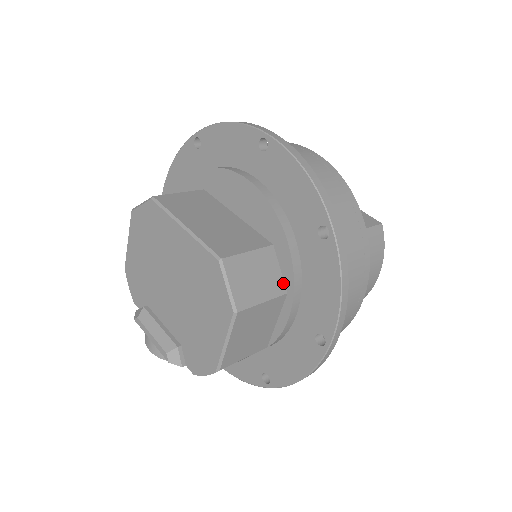
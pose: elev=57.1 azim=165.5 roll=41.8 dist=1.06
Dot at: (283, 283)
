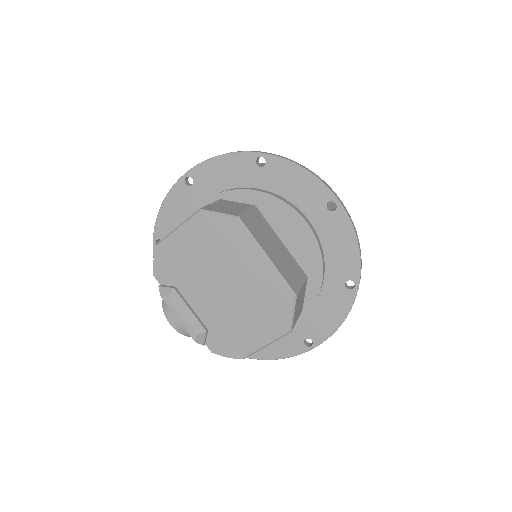
Dot at: (303, 304)
